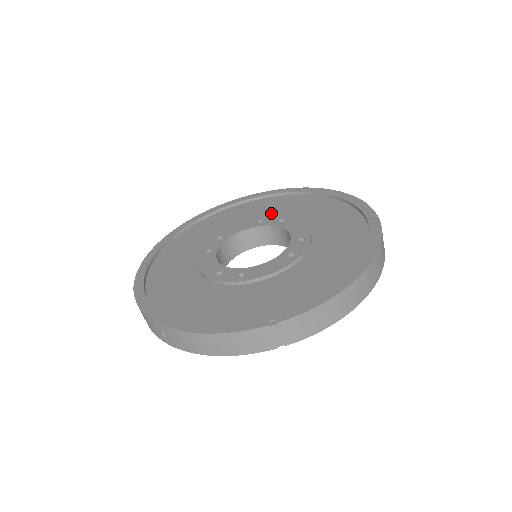
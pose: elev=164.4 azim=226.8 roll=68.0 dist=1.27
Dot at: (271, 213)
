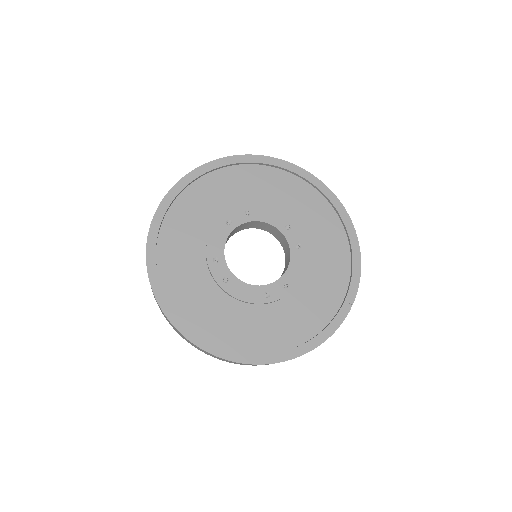
Dot at: (221, 206)
